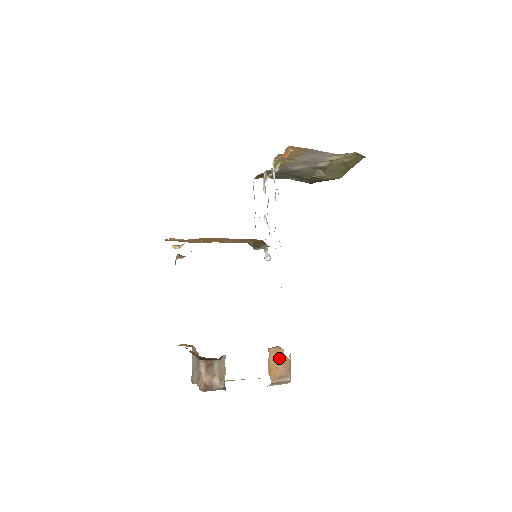
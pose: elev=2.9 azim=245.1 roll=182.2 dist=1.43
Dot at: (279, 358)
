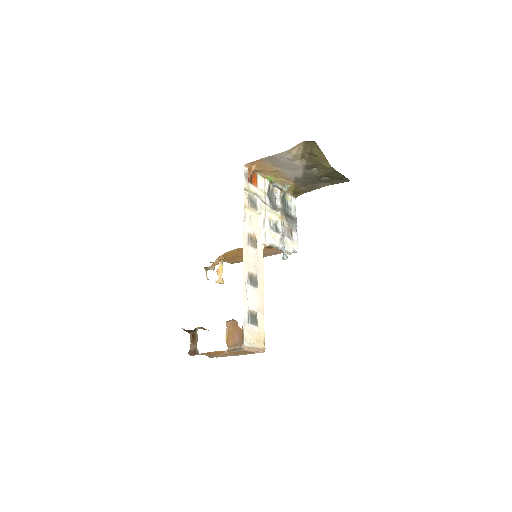
Dot at: (235, 329)
